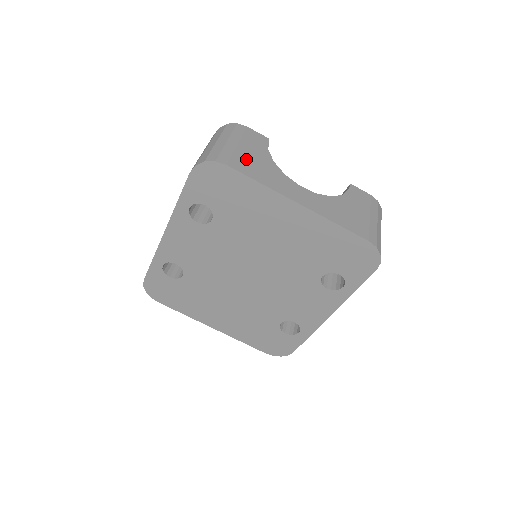
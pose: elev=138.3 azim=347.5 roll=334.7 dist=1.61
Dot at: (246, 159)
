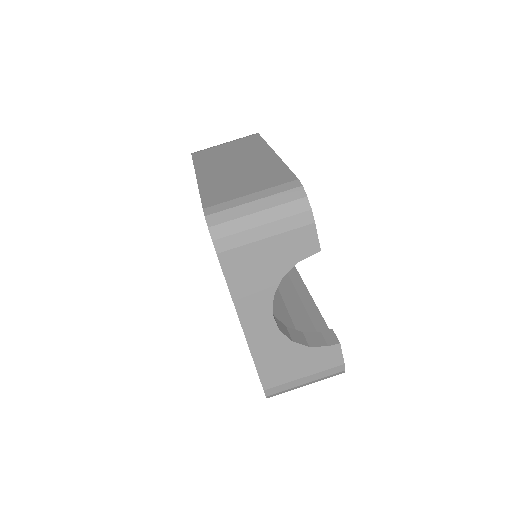
Dot at: (251, 259)
